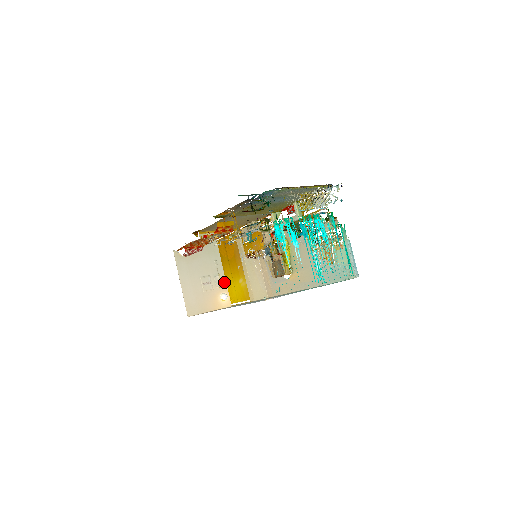
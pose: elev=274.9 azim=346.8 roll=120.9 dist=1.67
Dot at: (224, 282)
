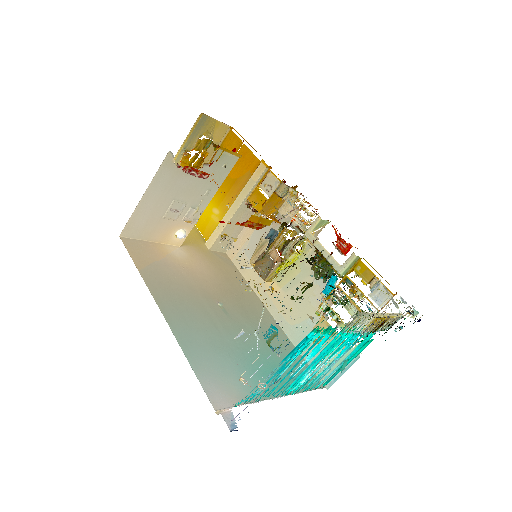
Dot at: (196, 218)
